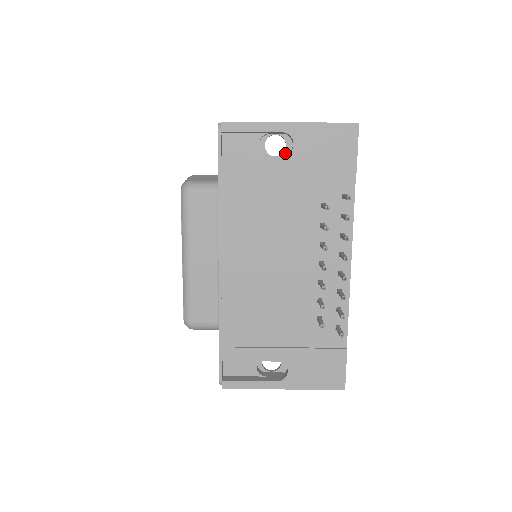
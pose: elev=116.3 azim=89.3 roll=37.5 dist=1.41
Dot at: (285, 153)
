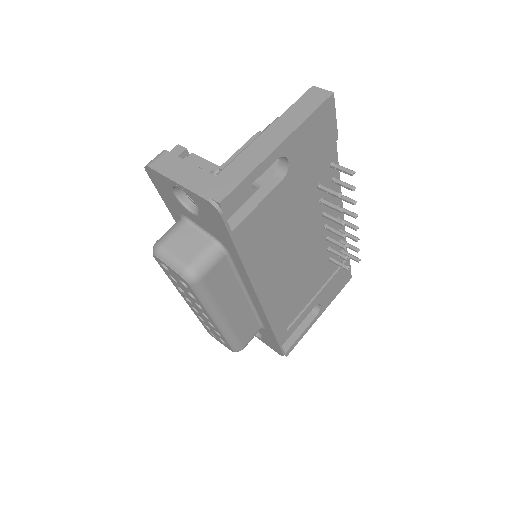
Dot at: occluded
